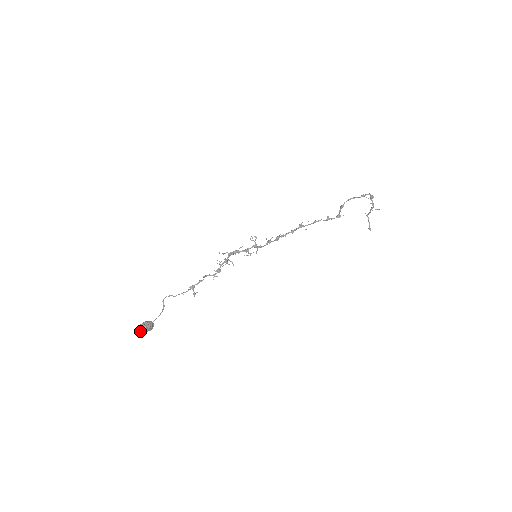
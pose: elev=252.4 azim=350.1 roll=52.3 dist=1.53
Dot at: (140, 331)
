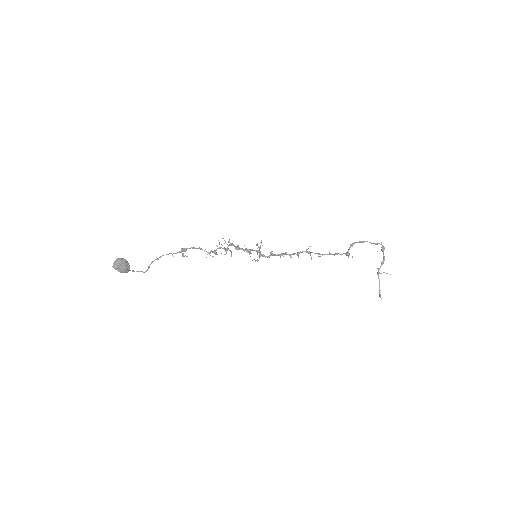
Dot at: (114, 265)
